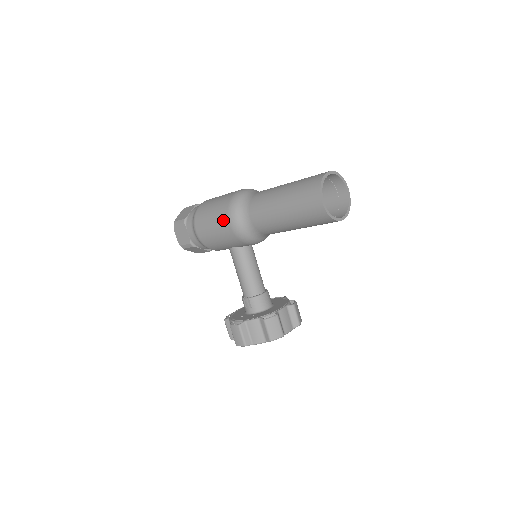
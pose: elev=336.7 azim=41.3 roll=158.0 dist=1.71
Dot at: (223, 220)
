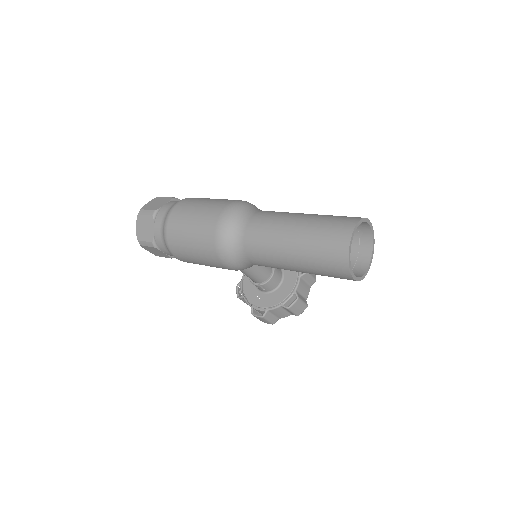
Dot at: (215, 263)
